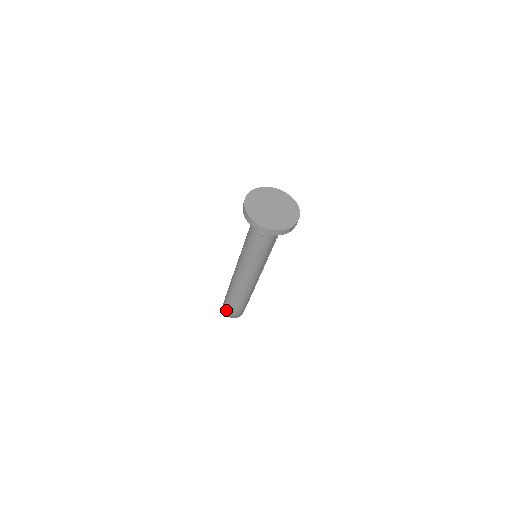
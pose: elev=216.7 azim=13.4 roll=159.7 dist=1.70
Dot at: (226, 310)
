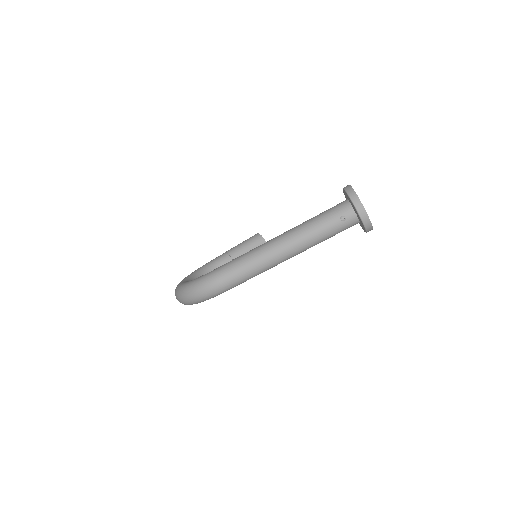
Dot at: (208, 282)
